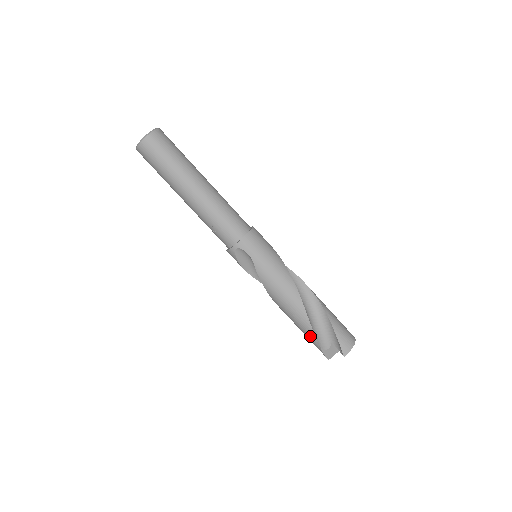
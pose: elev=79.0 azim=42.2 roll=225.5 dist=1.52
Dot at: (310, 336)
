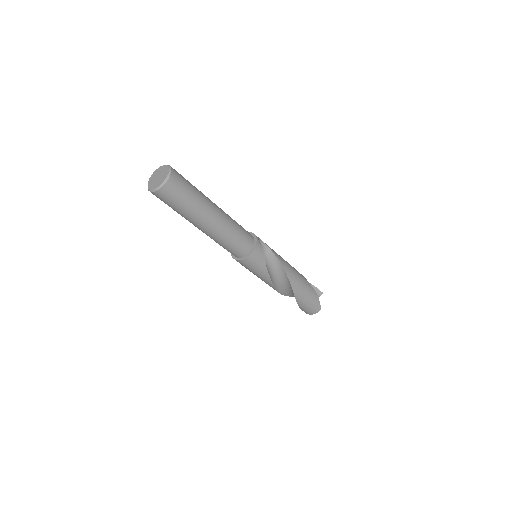
Dot at: occluded
